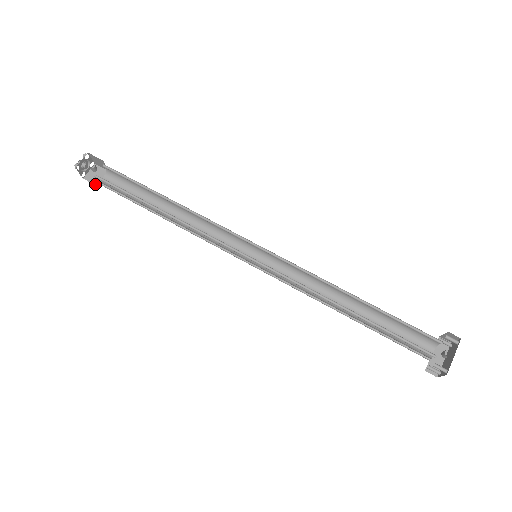
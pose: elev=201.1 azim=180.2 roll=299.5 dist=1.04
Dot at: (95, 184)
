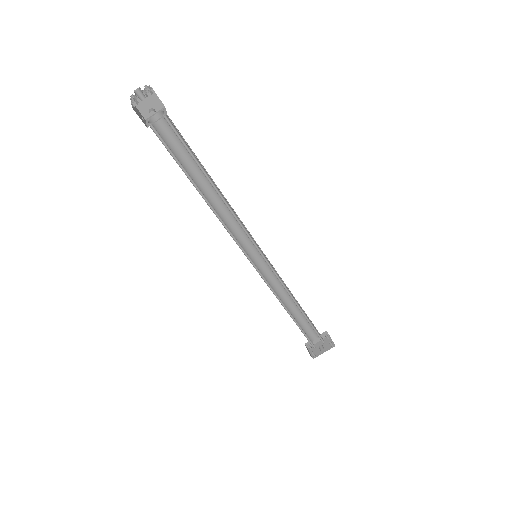
Dot at: (143, 115)
